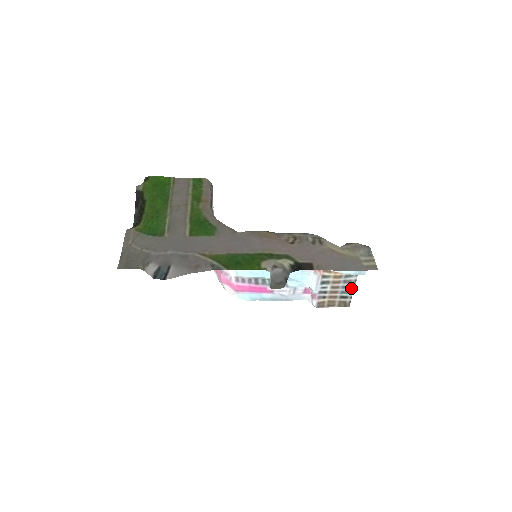
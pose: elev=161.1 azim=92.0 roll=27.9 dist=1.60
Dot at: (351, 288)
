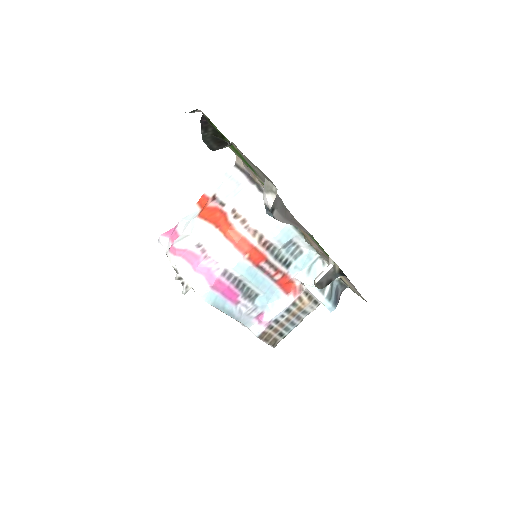
Dot at: (294, 326)
